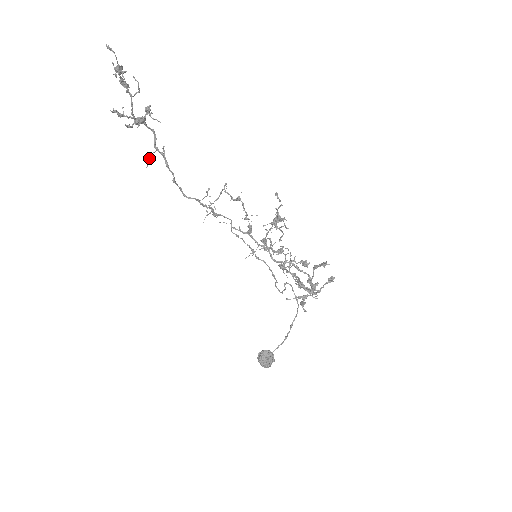
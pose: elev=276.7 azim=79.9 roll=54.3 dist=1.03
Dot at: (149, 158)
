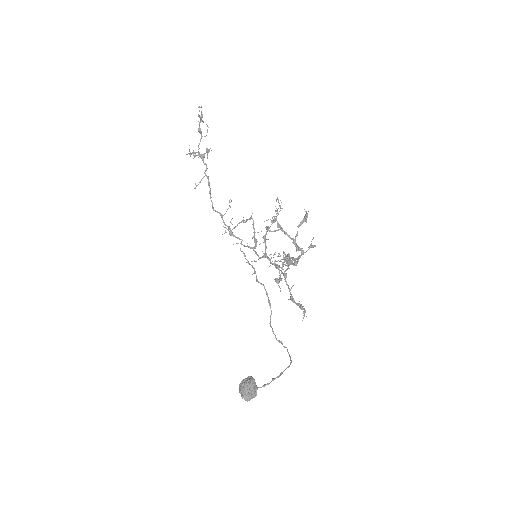
Dot at: occluded
